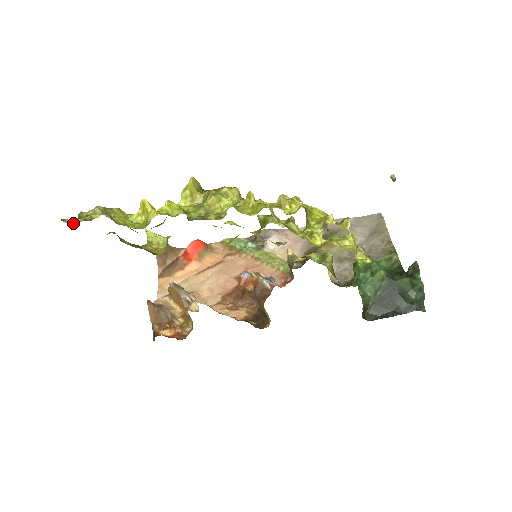
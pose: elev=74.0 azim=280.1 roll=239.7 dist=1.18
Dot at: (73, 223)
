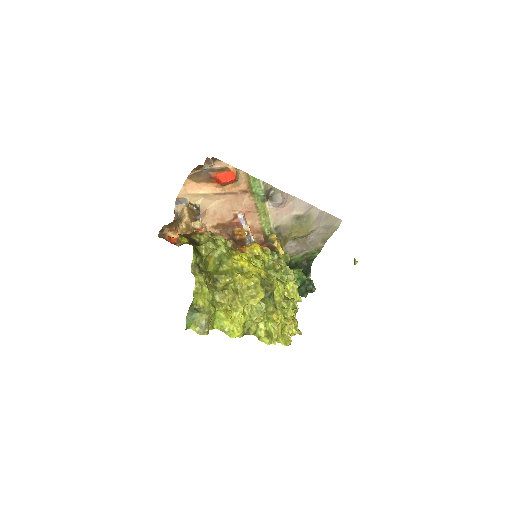
Dot at: (189, 327)
